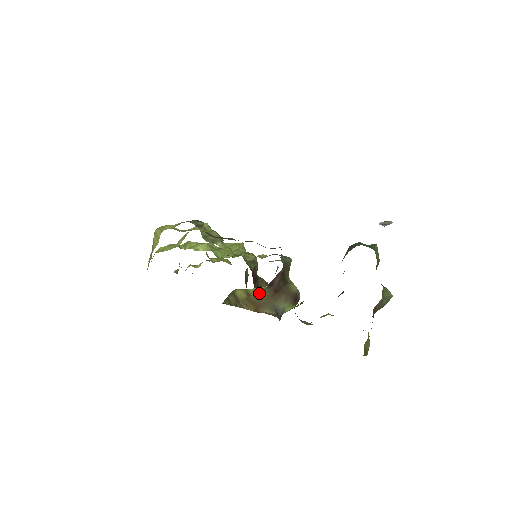
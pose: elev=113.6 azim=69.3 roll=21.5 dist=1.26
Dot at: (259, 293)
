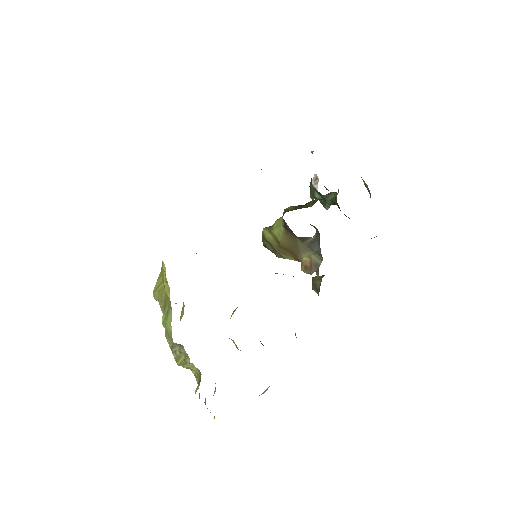
Dot at: (284, 238)
